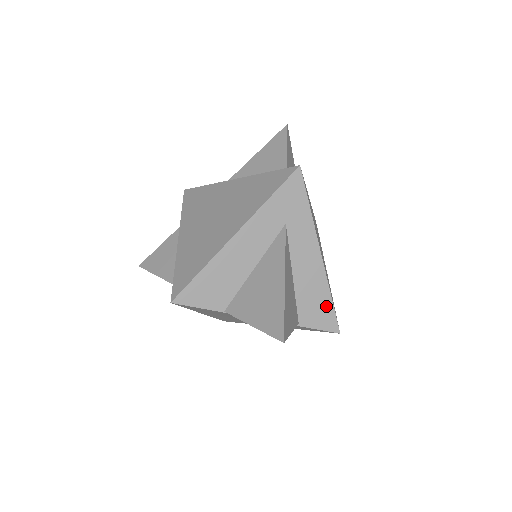
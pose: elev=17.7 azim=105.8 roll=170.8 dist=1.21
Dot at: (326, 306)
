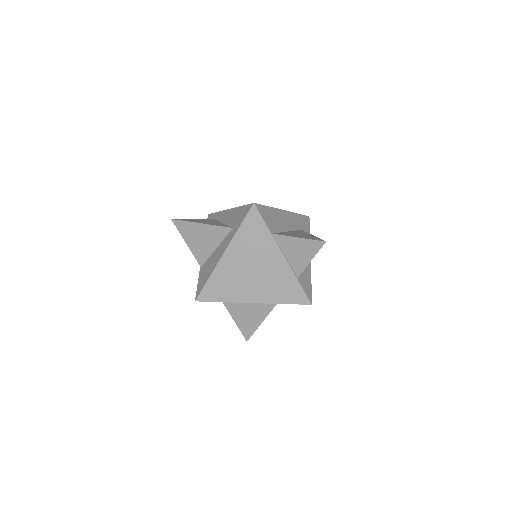
Dot at: (309, 283)
